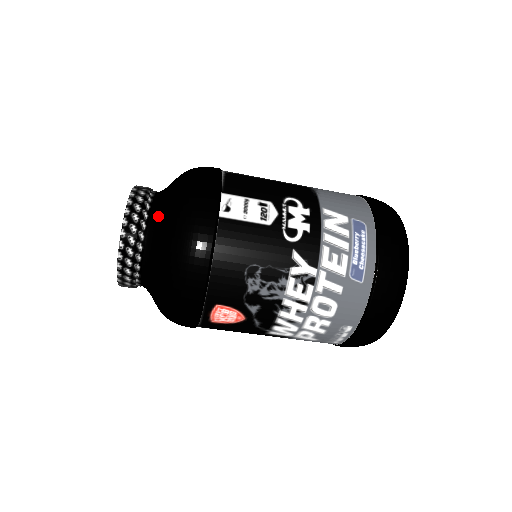
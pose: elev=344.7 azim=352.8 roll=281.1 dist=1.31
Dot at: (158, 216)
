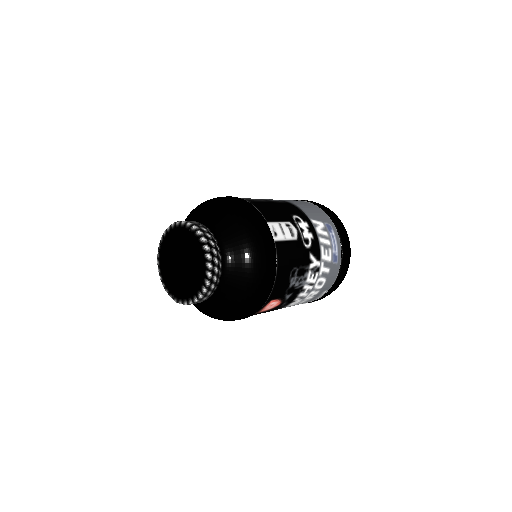
Dot at: (227, 247)
